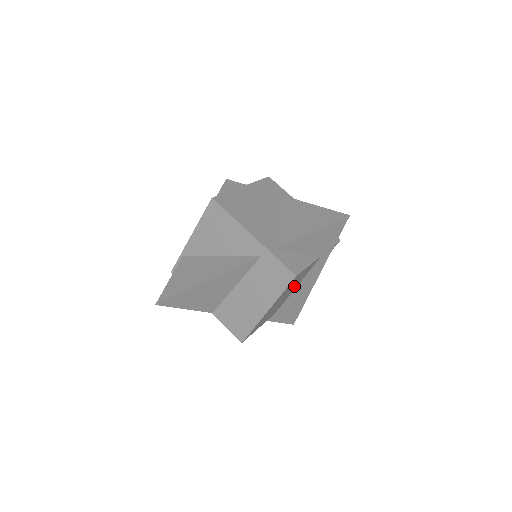
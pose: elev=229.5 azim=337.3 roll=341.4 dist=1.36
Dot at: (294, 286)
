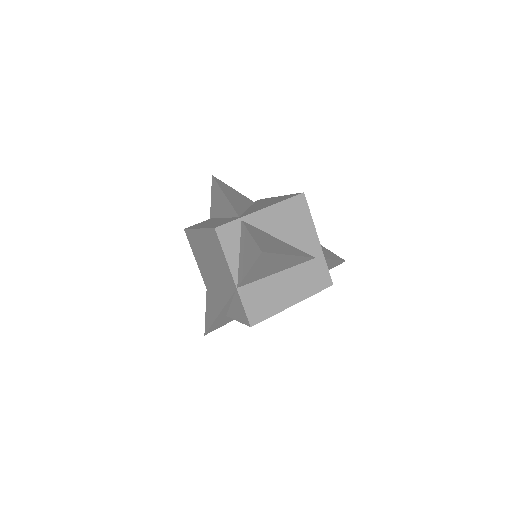
Dot at: occluded
